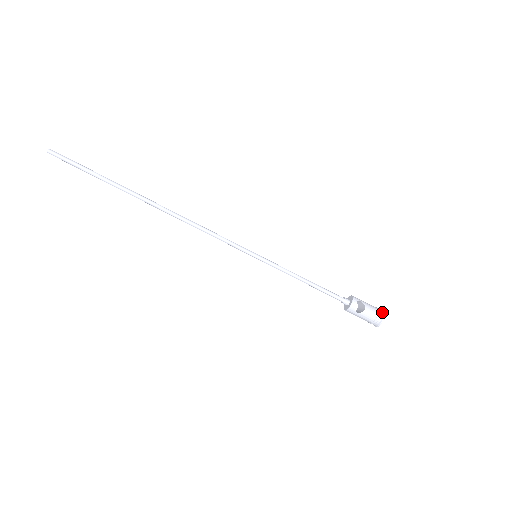
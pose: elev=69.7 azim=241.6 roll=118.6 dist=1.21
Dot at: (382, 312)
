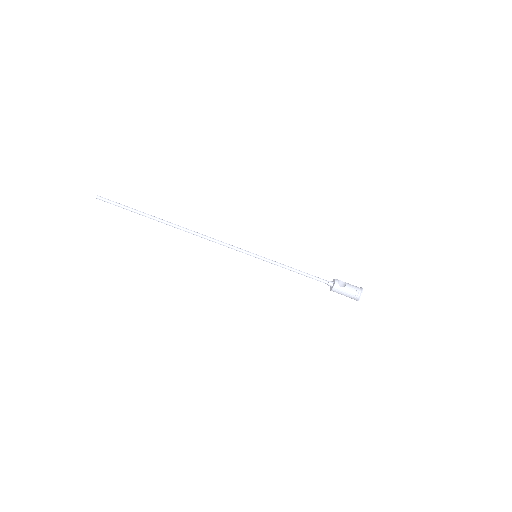
Dot at: occluded
